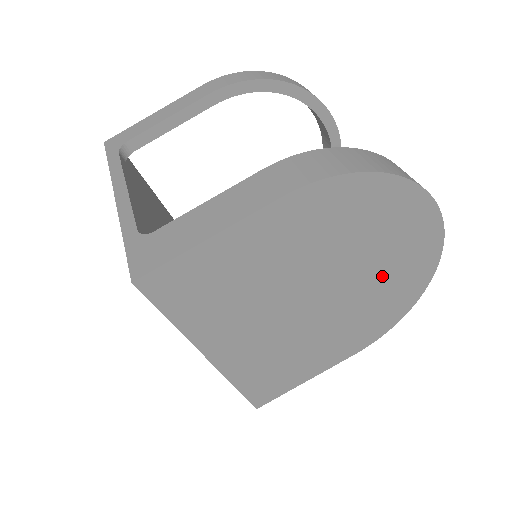
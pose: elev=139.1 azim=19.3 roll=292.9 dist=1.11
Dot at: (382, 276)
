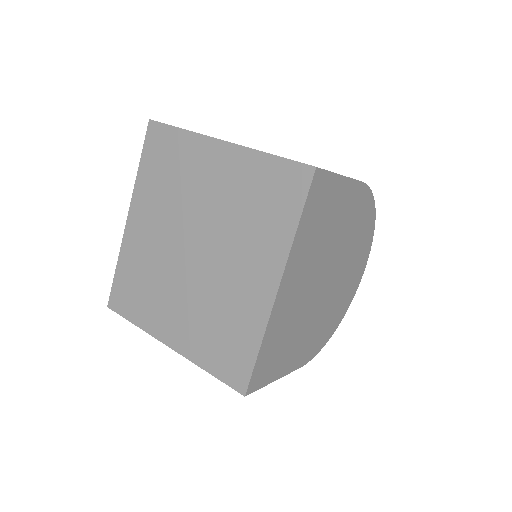
Dot at: (341, 290)
